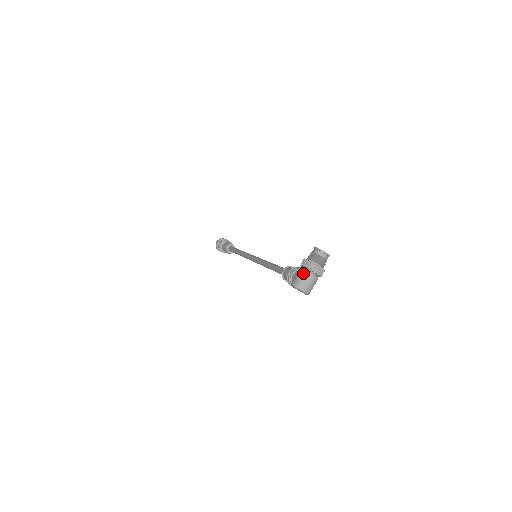
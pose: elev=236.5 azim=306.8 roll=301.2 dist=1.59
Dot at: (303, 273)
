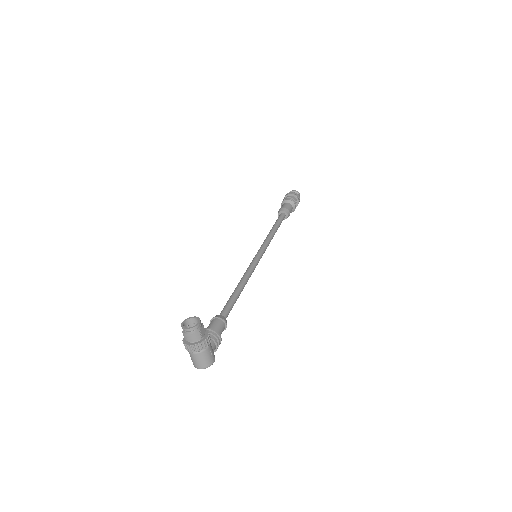
Dot at: occluded
